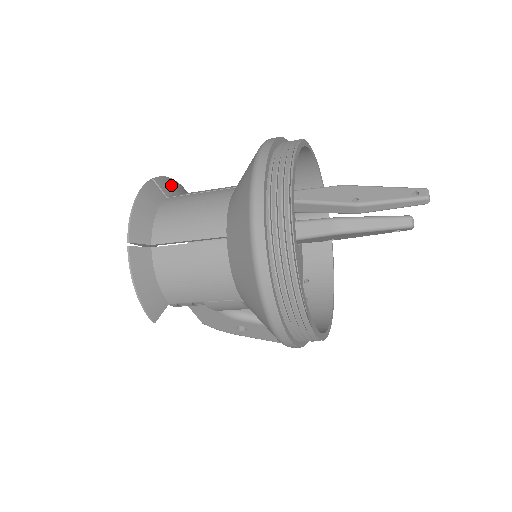
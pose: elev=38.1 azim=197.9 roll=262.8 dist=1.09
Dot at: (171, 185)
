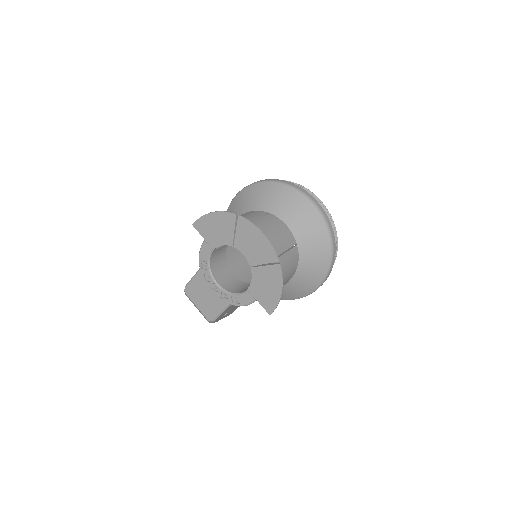
Dot at: (223, 217)
